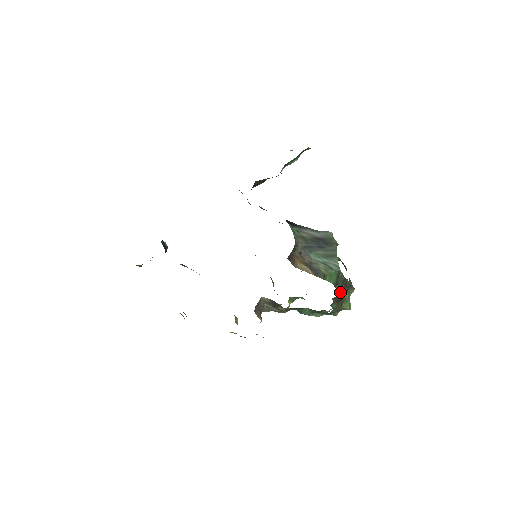
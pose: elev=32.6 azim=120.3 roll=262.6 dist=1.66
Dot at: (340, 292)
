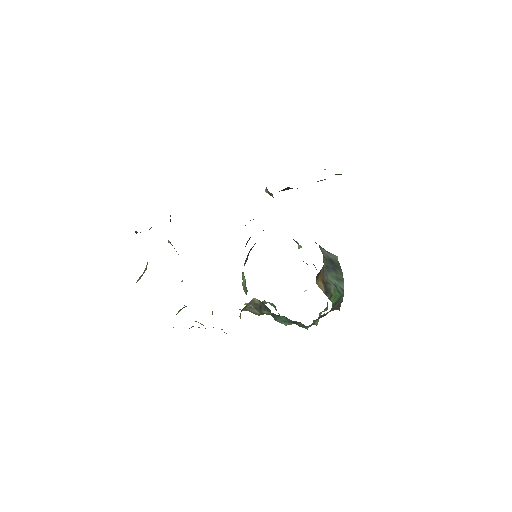
Dot at: (329, 311)
